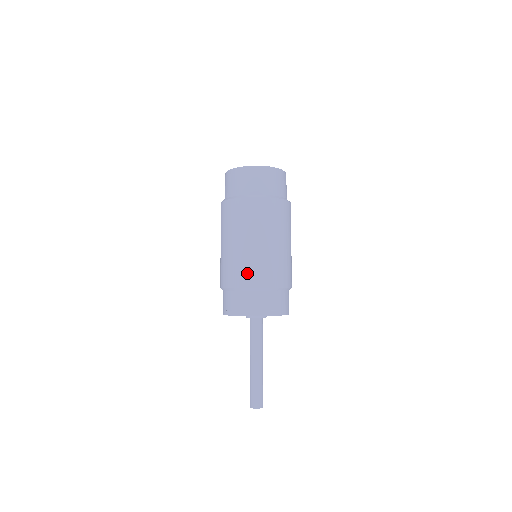
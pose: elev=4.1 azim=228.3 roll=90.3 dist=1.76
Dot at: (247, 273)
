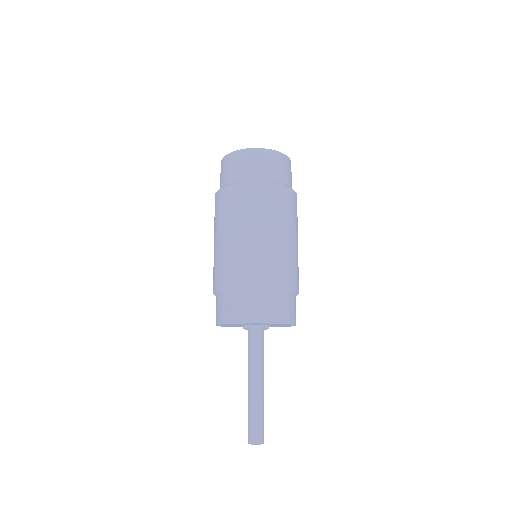
Dot at: (219, 273)
